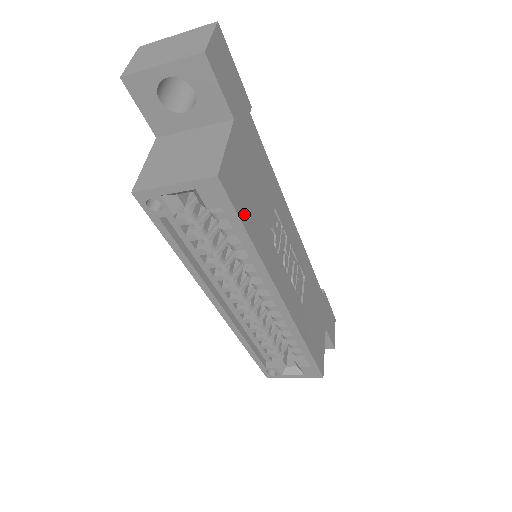
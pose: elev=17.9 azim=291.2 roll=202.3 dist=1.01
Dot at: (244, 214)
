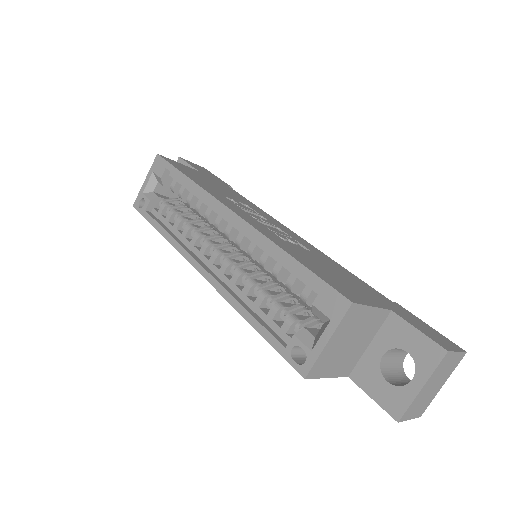
Dot at: (183, 171)
